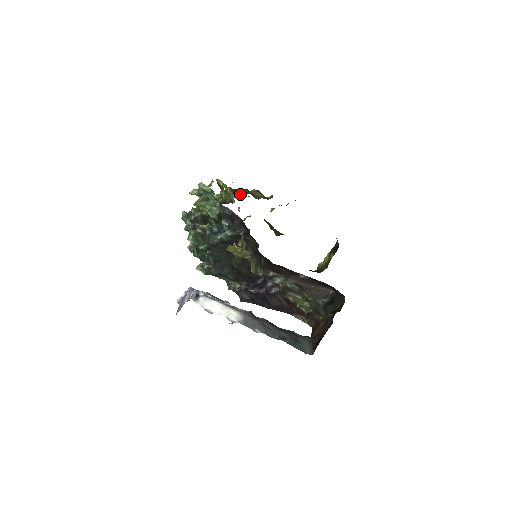
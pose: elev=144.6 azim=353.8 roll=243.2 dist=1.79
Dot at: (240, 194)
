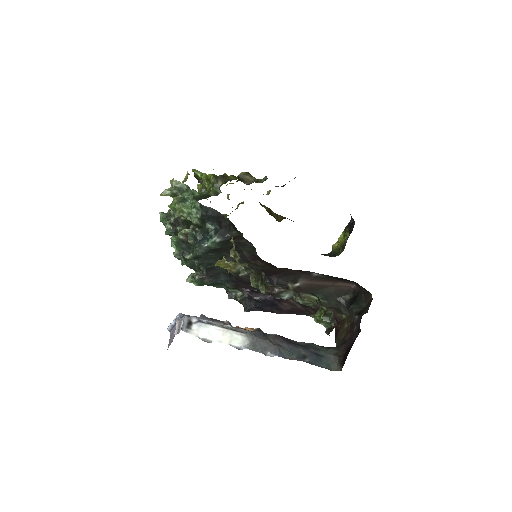
Dot at: (226, 181)
